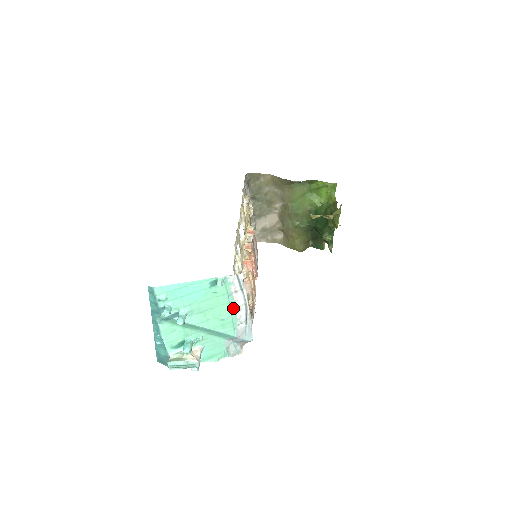
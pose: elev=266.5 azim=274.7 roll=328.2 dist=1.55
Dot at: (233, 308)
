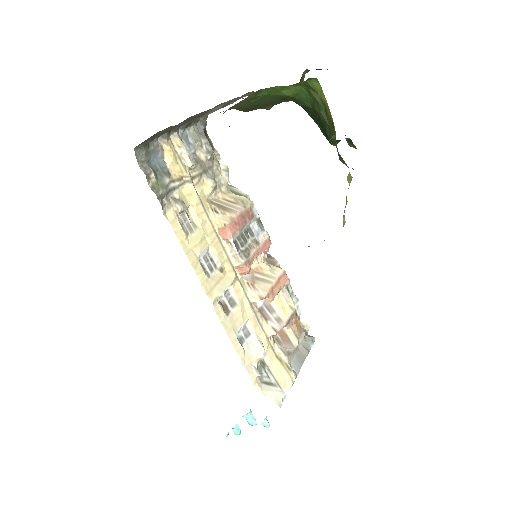
Dot at: occluded
